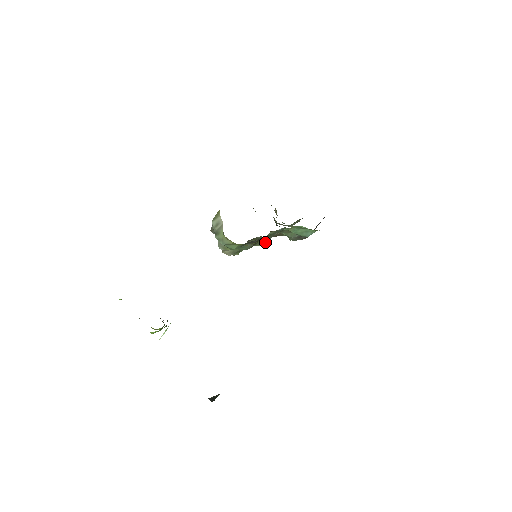
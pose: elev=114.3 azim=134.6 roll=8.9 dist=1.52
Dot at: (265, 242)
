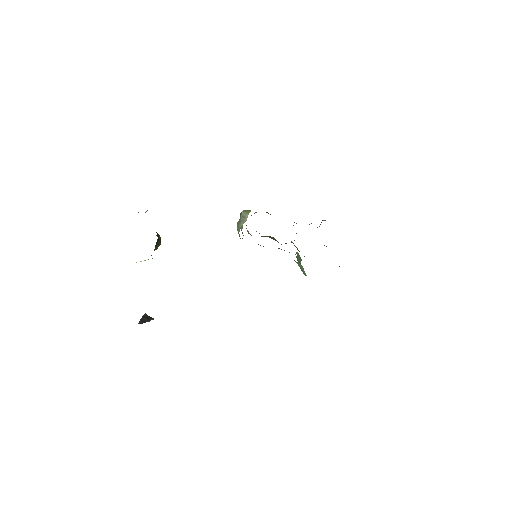
Dot at: occluded
